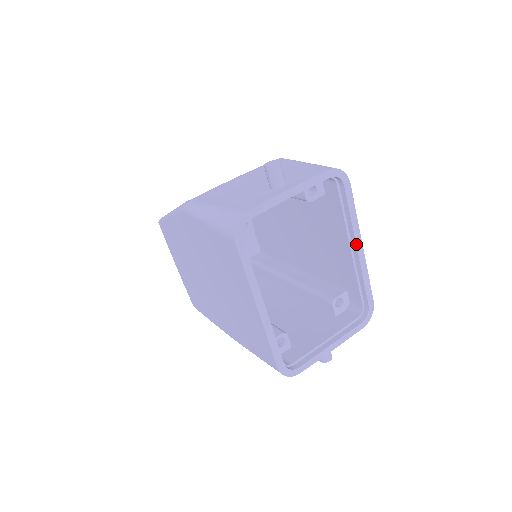
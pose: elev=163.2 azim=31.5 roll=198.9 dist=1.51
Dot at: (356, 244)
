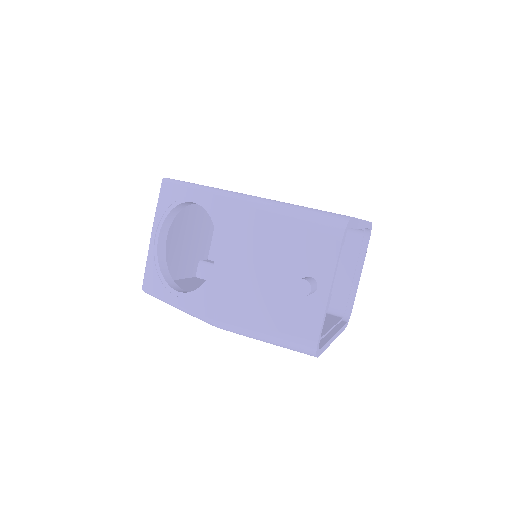
Dot at: occluded
